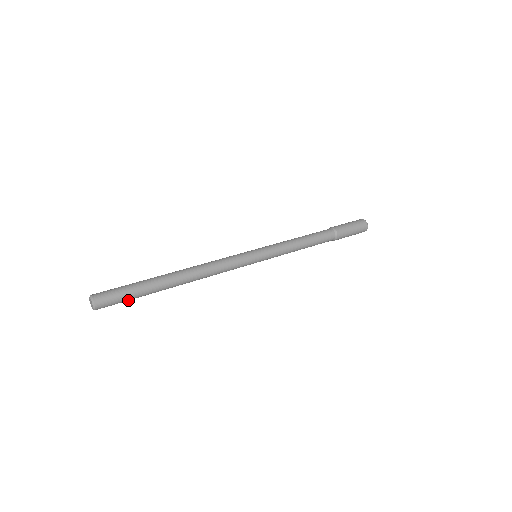
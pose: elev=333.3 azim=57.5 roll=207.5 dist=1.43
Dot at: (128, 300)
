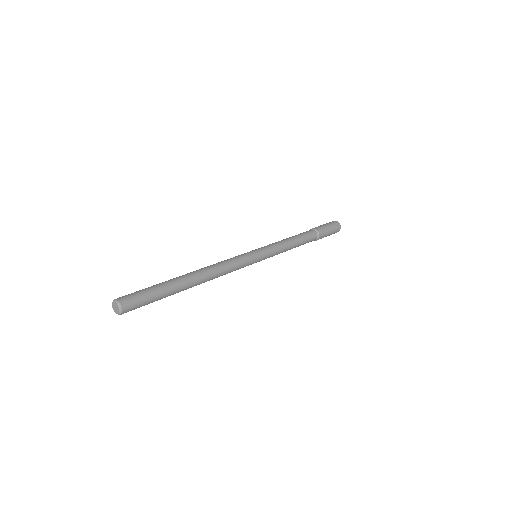
Dot at: (149, 303)
